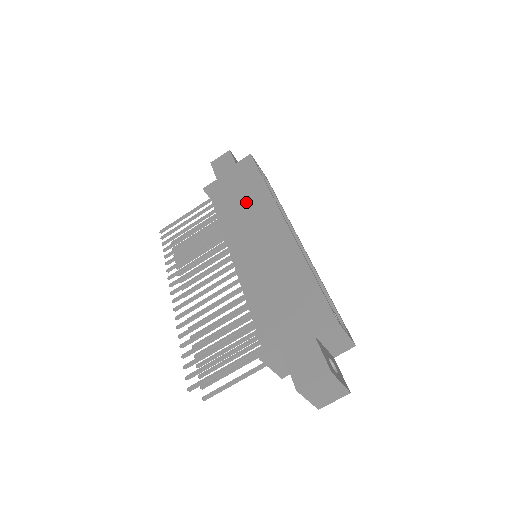
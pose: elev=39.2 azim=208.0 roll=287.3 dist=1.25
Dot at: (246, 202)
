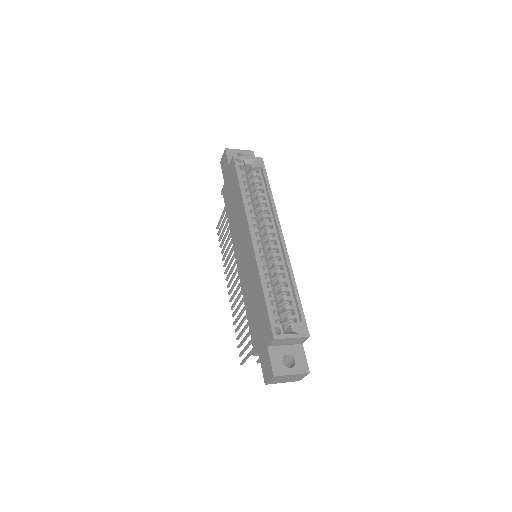
Dot at: (236, 213)
